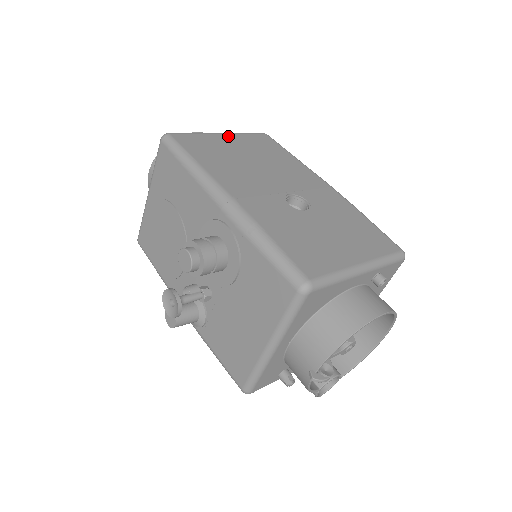
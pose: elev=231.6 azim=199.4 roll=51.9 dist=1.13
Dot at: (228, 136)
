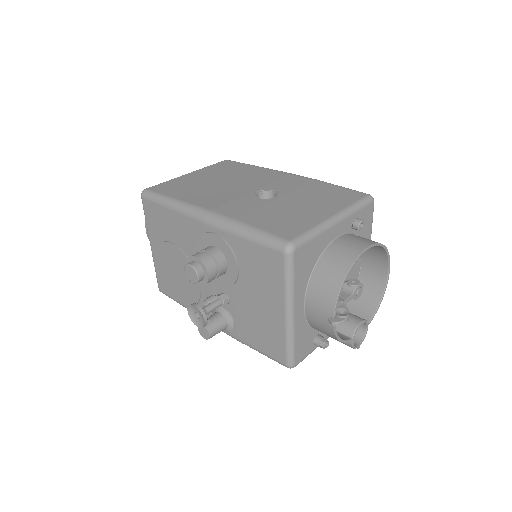
Dot at: (195, 173)
